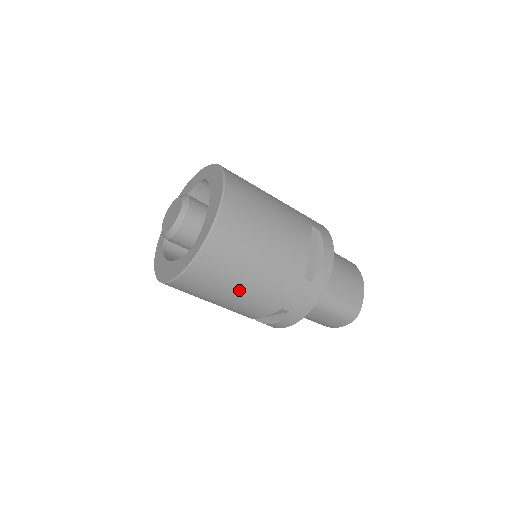
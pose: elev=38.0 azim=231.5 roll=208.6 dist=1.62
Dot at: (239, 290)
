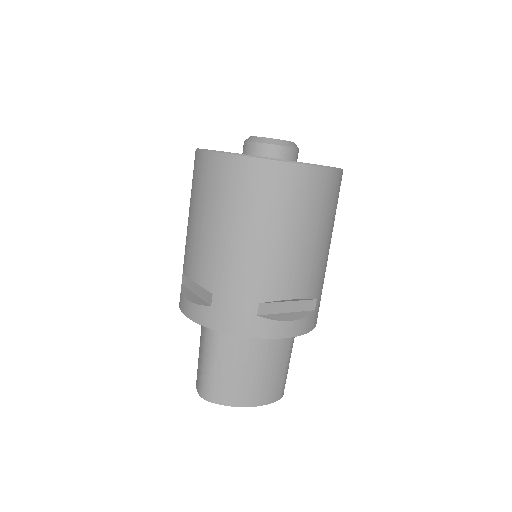
Dot at: (327, 238)
